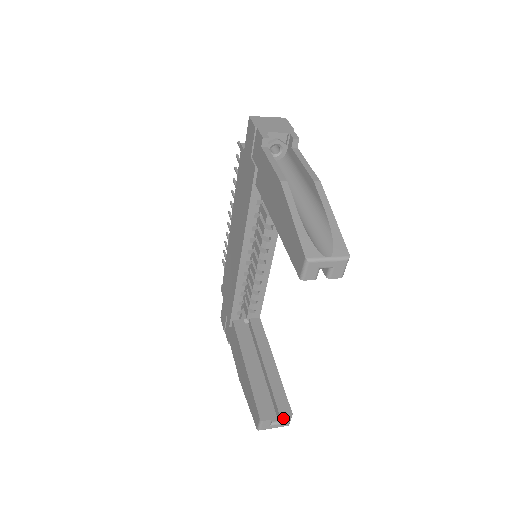
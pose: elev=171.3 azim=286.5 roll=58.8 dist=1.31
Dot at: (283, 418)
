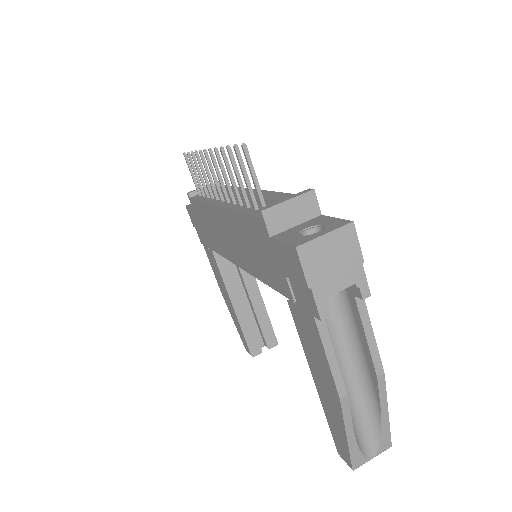
Dot at: (270, 348)
